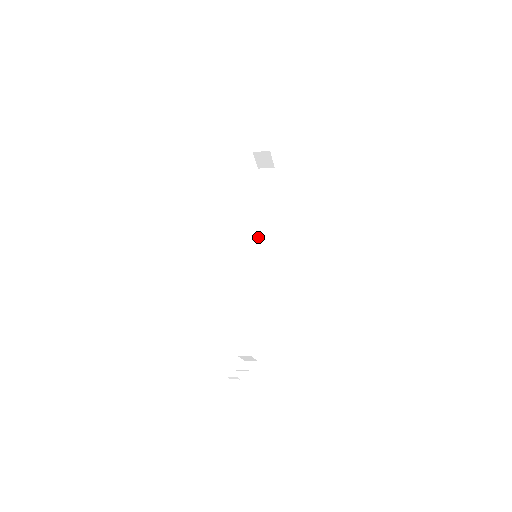
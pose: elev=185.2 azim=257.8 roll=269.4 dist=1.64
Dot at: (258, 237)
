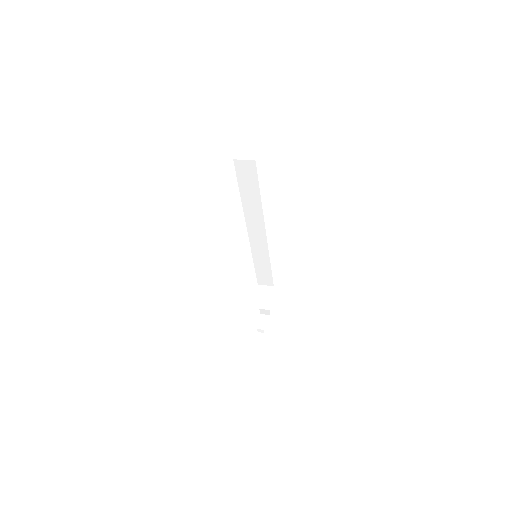
Dot at: (252, 227)
